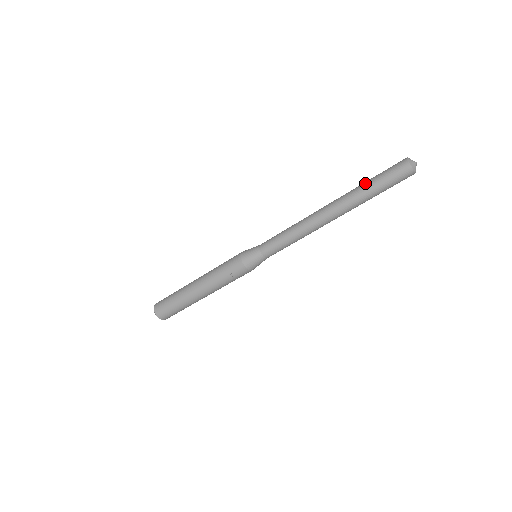
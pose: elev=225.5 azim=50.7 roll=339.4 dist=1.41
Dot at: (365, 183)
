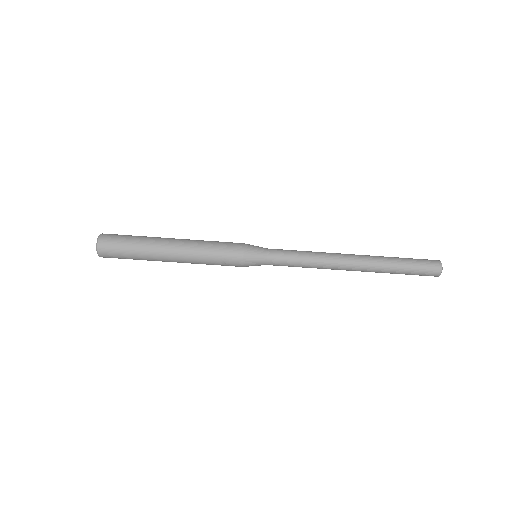
Dot at: (399, 260)
